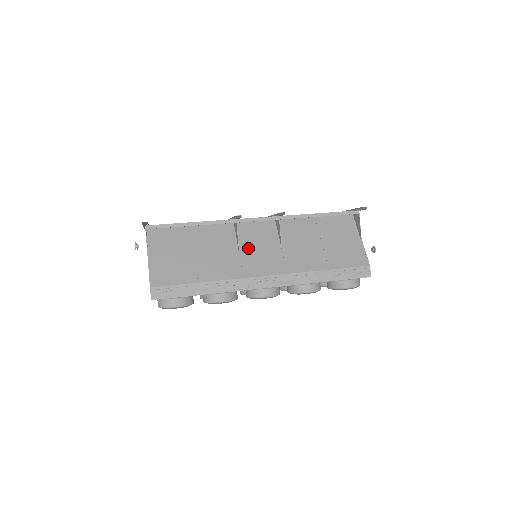
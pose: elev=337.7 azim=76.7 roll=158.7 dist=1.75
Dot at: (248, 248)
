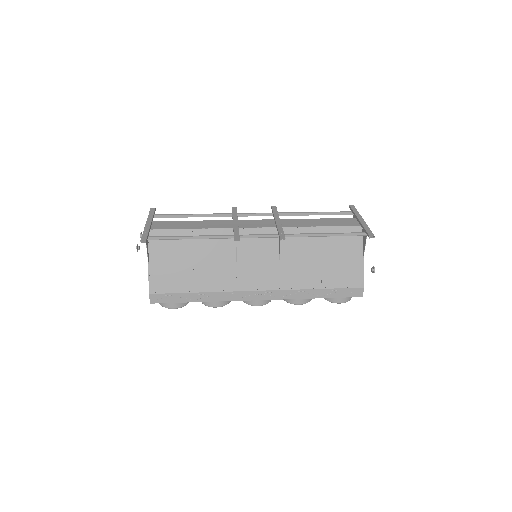
Dot at: (246, 260)
